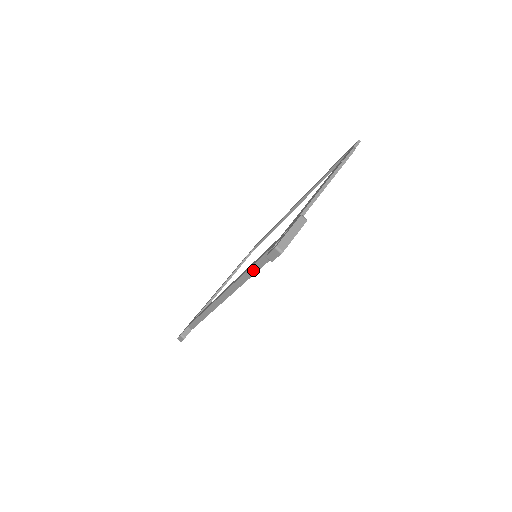
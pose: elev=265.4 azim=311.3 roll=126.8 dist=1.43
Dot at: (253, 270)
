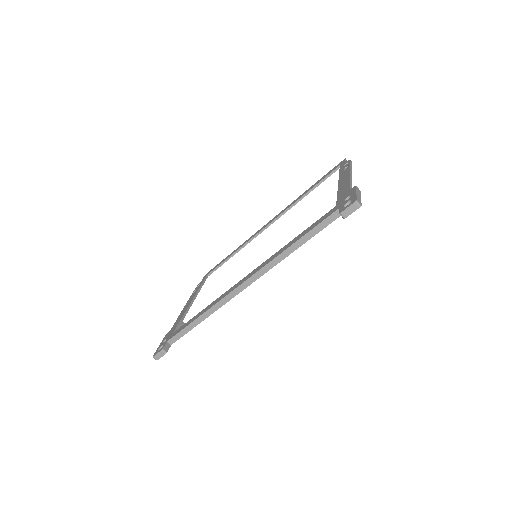
Dot at: (301, 241)
